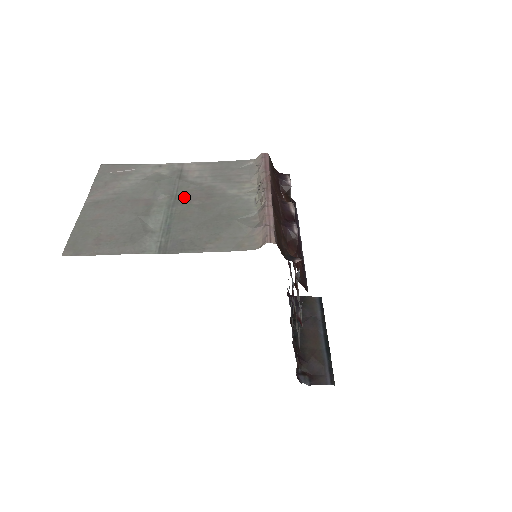
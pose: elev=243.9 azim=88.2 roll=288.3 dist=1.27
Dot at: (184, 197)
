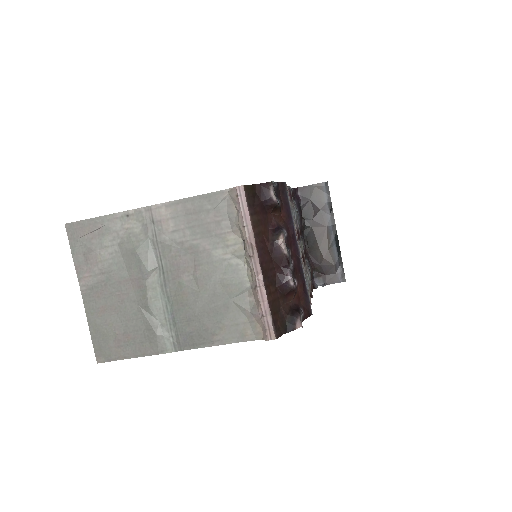
Dot at: (171, 270)
